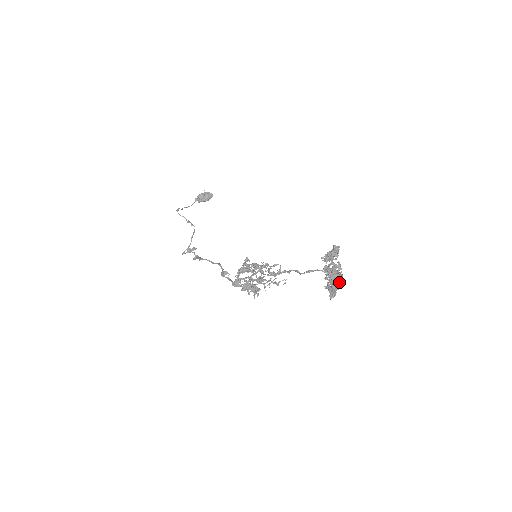
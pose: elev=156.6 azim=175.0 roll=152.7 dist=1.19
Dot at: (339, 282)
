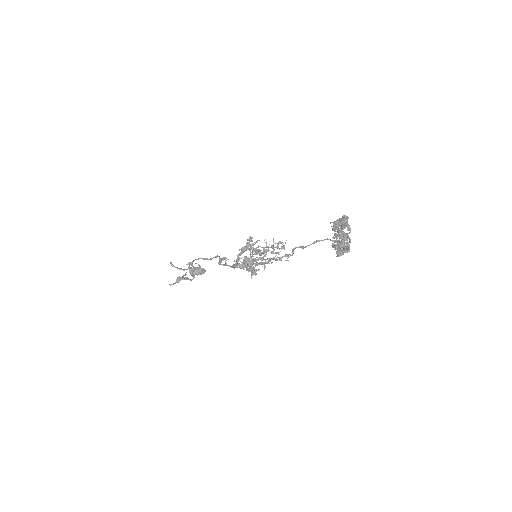
Dot at: (347, 246)
